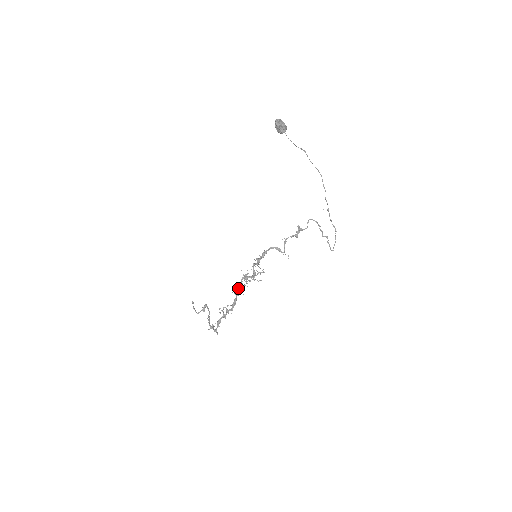
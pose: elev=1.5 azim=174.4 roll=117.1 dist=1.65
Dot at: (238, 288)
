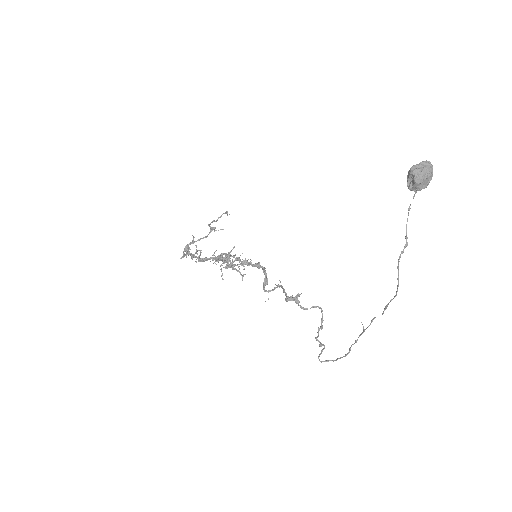
Dot at: occluded
